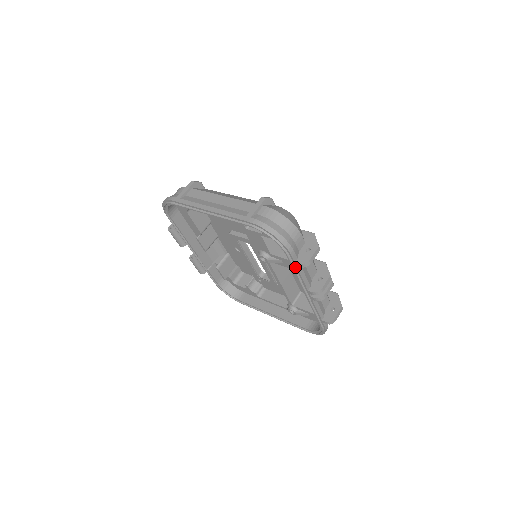
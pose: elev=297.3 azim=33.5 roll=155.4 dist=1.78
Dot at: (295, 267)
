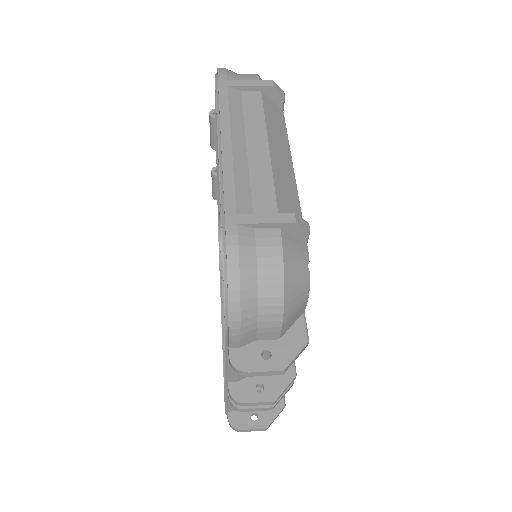
Dot at: occluded
